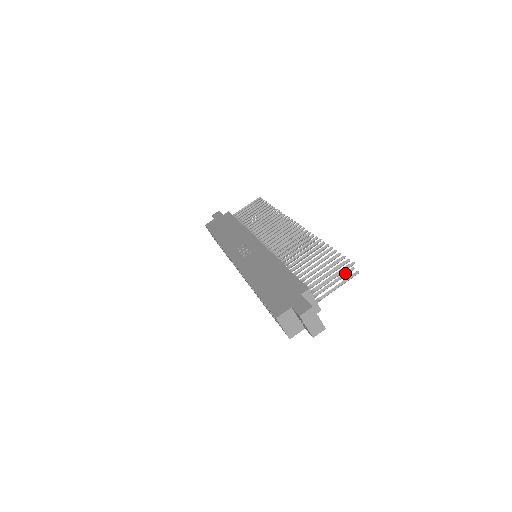
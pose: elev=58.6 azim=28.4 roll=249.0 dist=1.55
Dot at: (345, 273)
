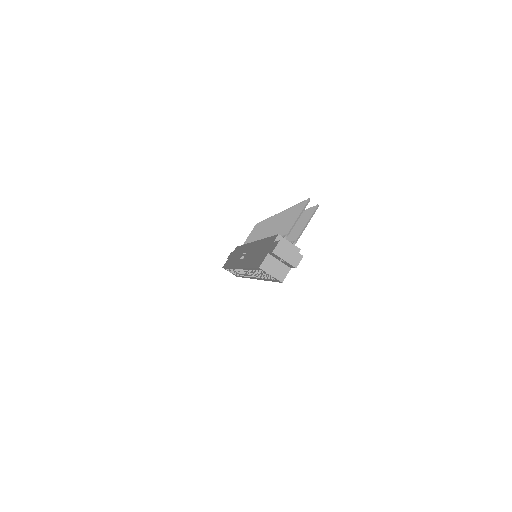
Dot at: (309, 213)
